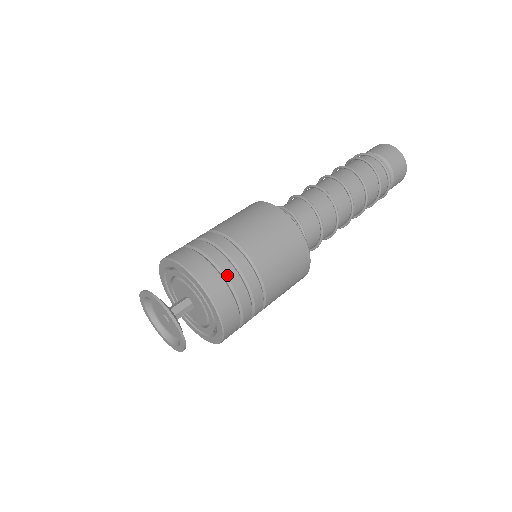
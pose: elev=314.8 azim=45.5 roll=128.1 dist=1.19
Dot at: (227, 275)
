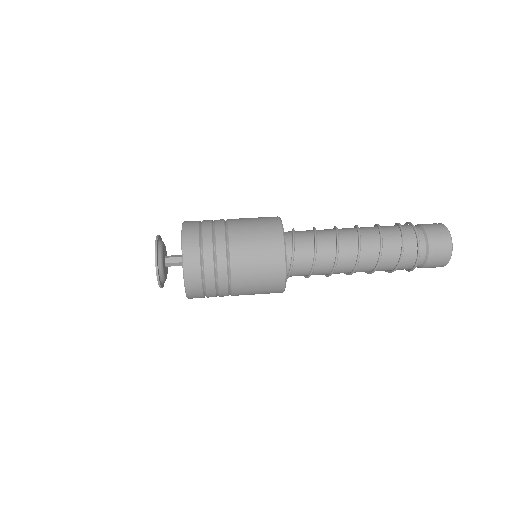
Dot at: (203, 225)
